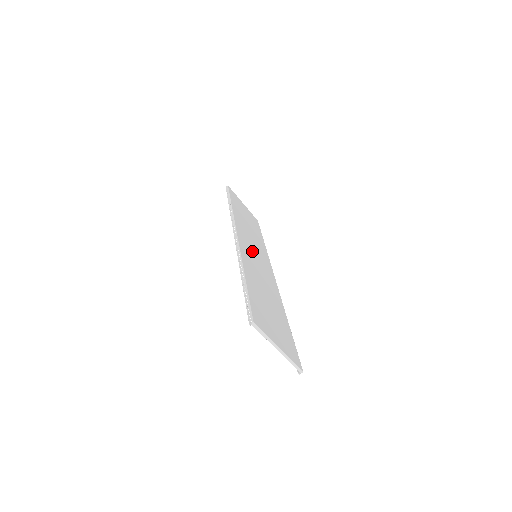
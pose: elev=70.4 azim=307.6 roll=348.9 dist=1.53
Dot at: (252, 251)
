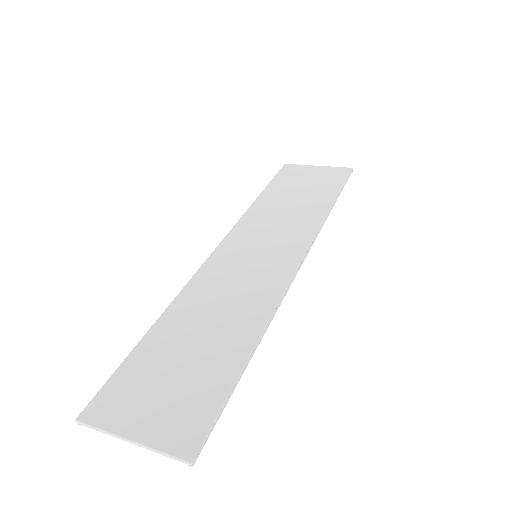
Dot at: (246, 254)
